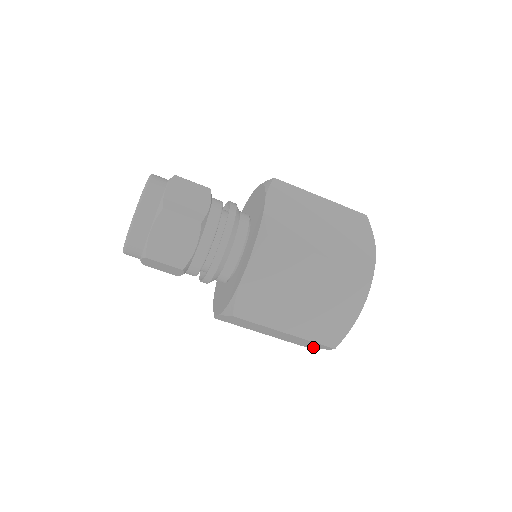
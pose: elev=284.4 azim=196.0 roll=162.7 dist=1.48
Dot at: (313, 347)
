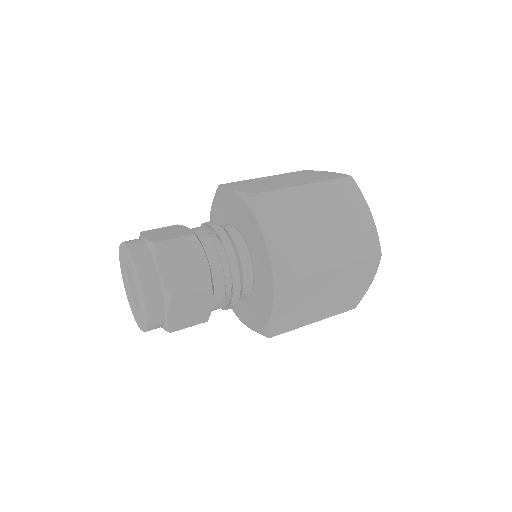
Dot at: occluded
